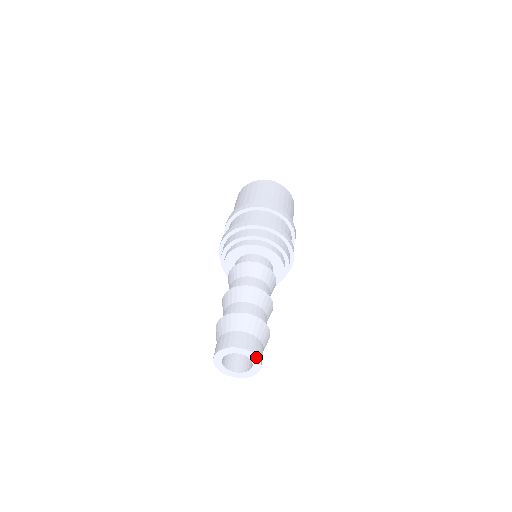
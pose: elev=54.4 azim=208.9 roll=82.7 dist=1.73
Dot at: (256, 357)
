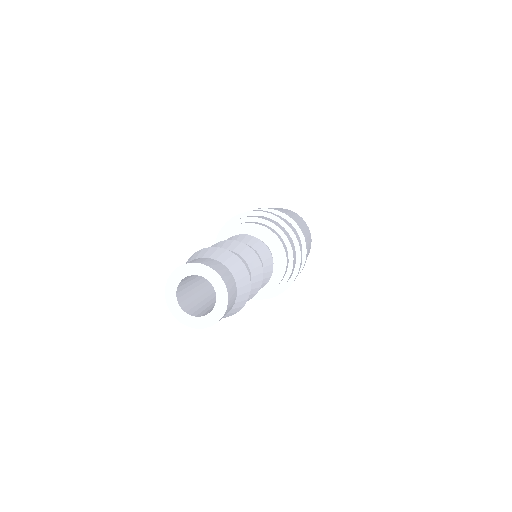
Dot at: (221, 282)
